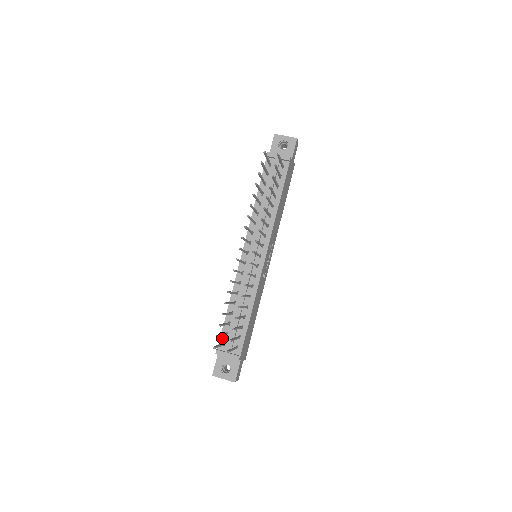
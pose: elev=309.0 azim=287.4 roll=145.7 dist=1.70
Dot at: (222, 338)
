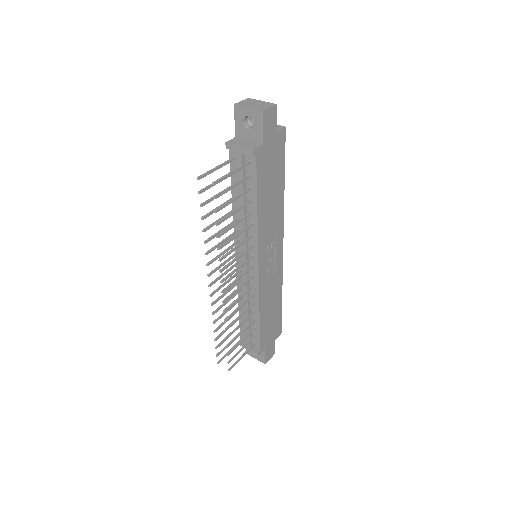
Dot at: occluded
